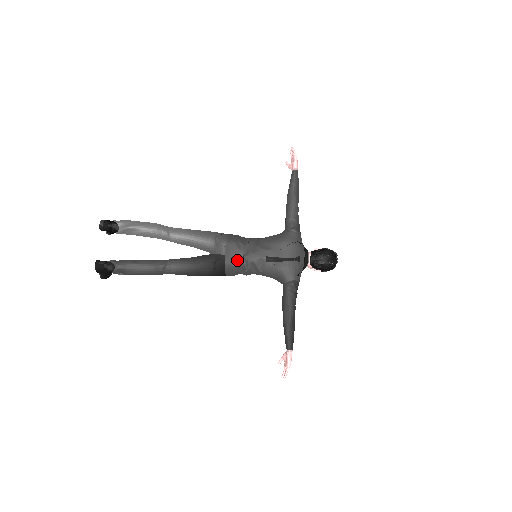
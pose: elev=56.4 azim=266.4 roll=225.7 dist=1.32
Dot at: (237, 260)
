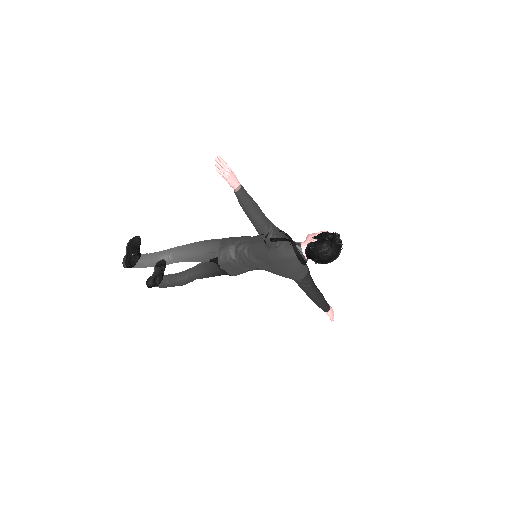
Dot at: (240, 271)
